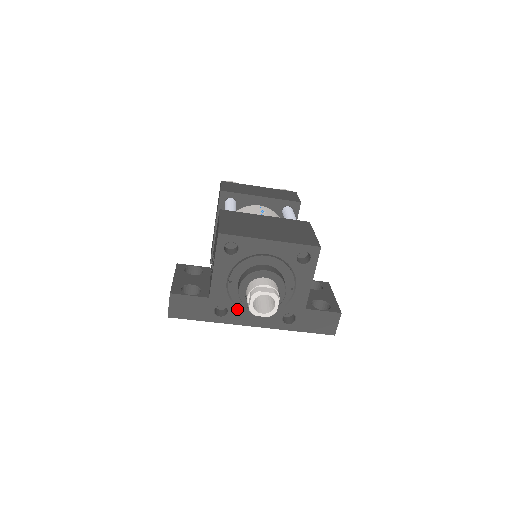
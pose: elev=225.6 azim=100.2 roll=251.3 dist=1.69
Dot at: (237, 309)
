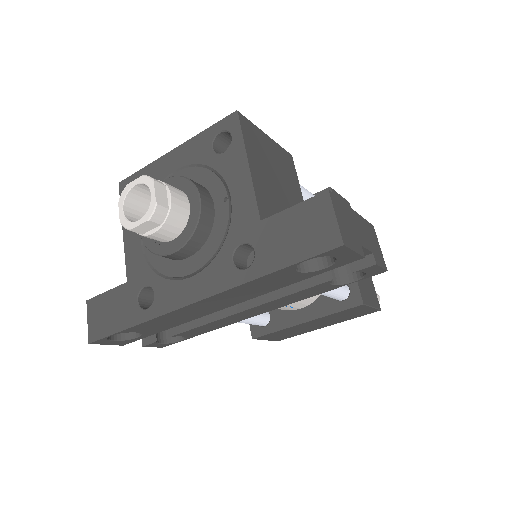
Dot at: (164, 281)
